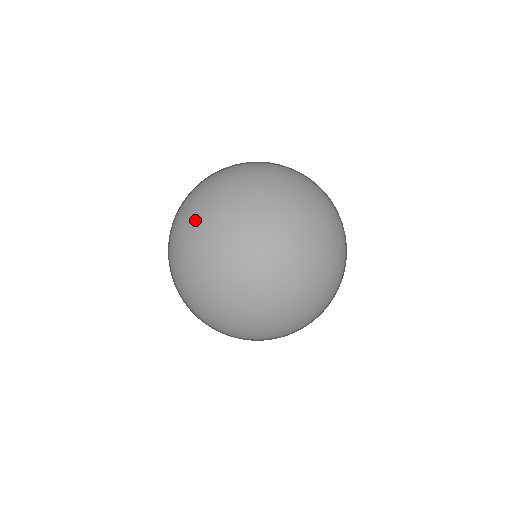
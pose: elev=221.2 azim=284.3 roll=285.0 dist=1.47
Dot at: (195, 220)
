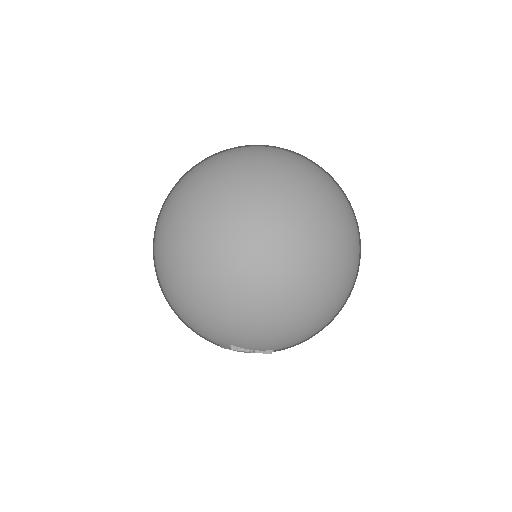
Dot at: (196, 173)
